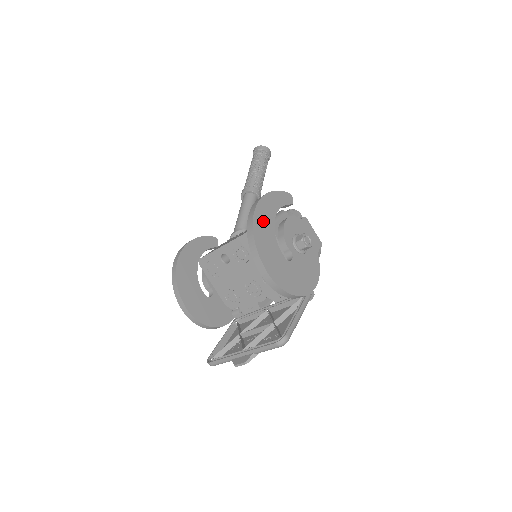
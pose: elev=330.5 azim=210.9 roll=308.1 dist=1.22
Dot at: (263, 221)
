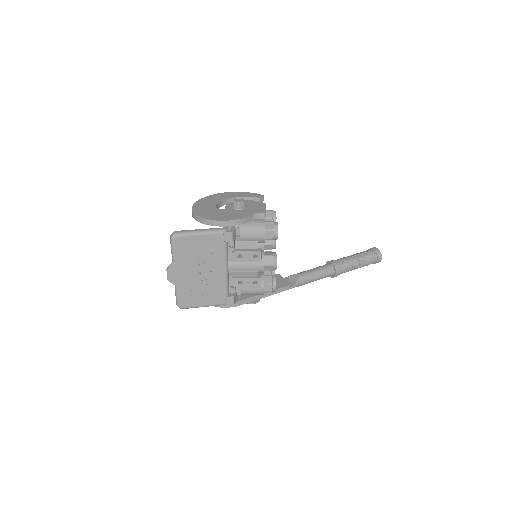
Dot at: (219, 197)
